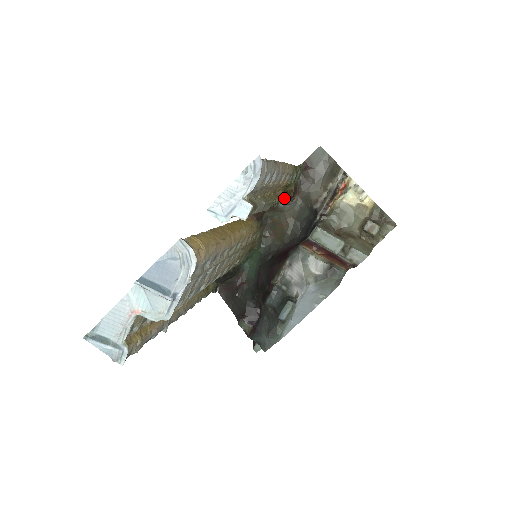
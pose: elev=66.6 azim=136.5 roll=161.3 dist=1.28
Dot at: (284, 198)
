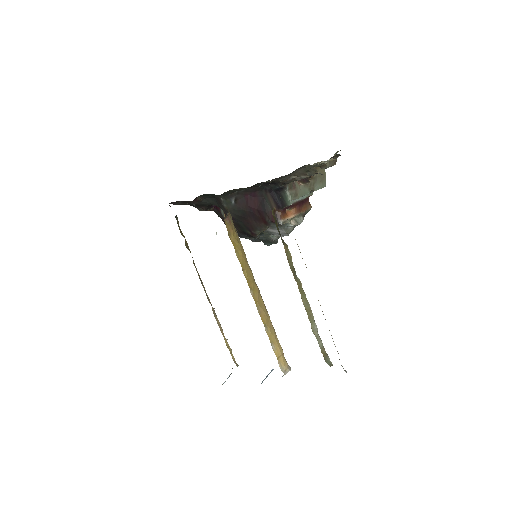
Dot at: (290, 255)
